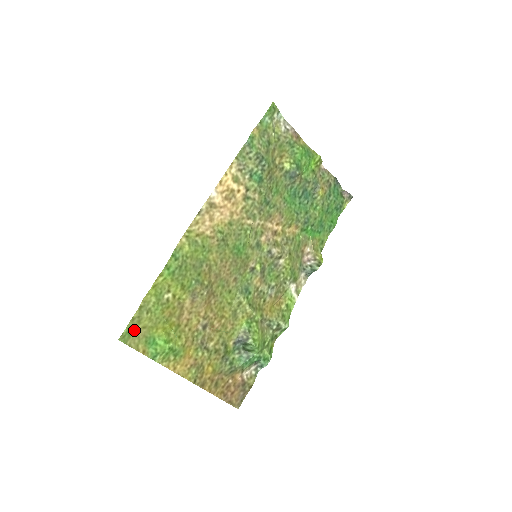
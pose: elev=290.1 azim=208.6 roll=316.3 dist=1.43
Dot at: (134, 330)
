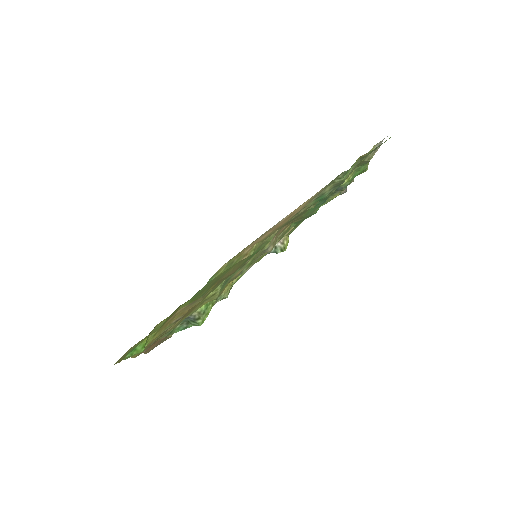
Dot at: occluded
